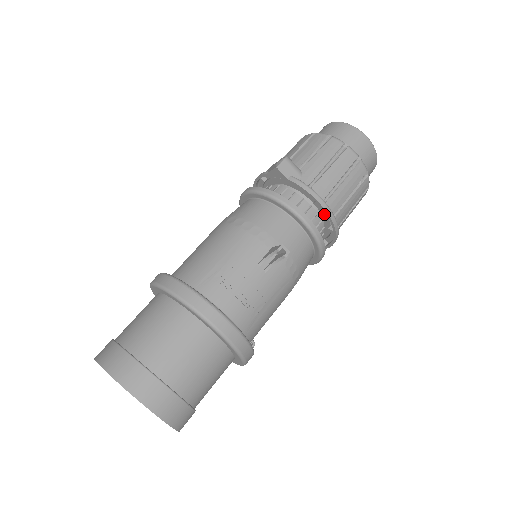
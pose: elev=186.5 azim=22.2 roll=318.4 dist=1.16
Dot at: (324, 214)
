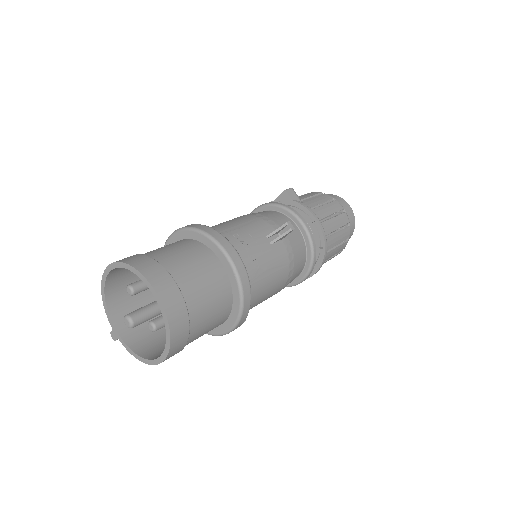
Dot at: (316, 235)
